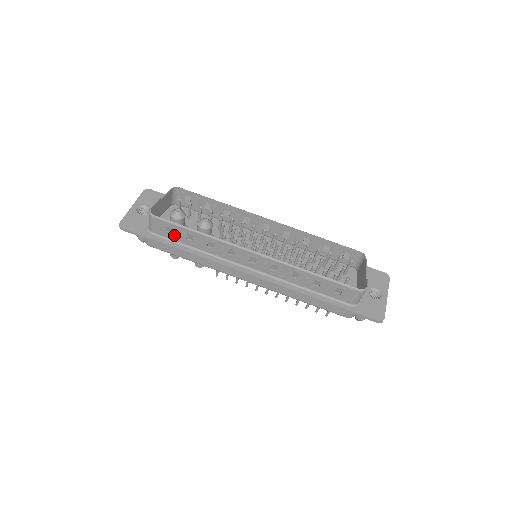
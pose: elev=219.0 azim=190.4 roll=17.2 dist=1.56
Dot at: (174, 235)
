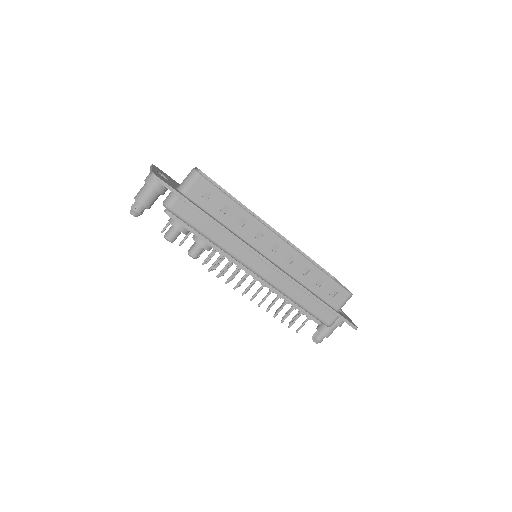
Dot at: (209, 202)
